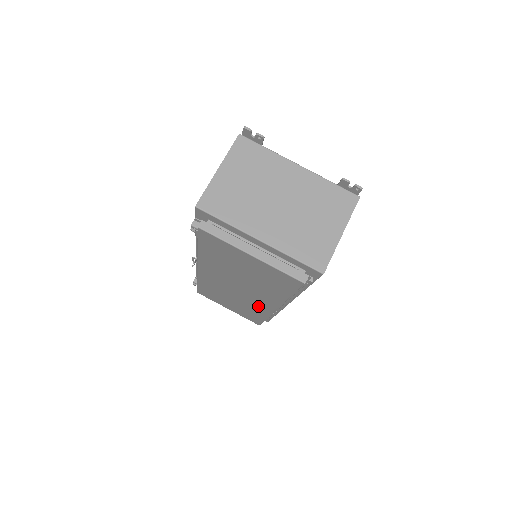
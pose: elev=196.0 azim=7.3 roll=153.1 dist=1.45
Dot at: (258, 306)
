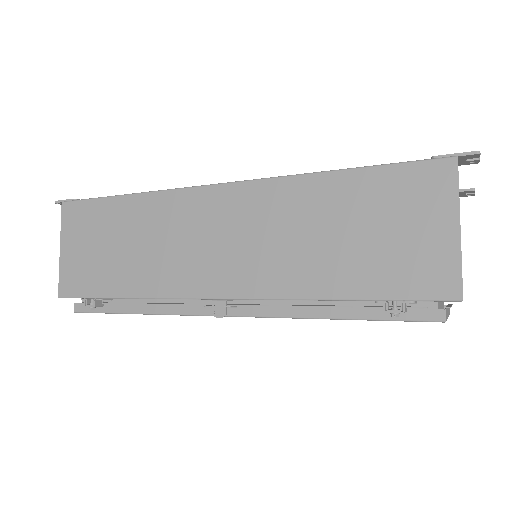
Dot at: occluded
